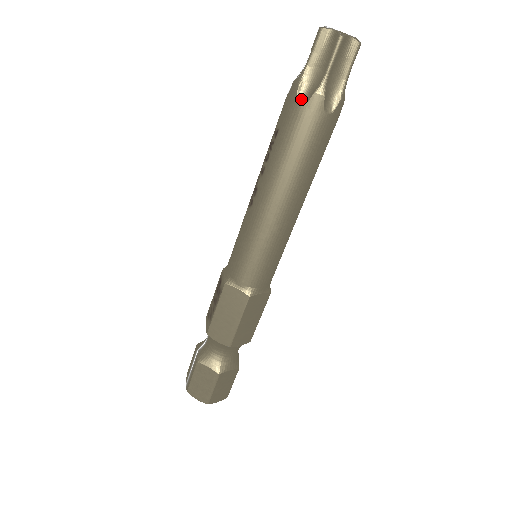
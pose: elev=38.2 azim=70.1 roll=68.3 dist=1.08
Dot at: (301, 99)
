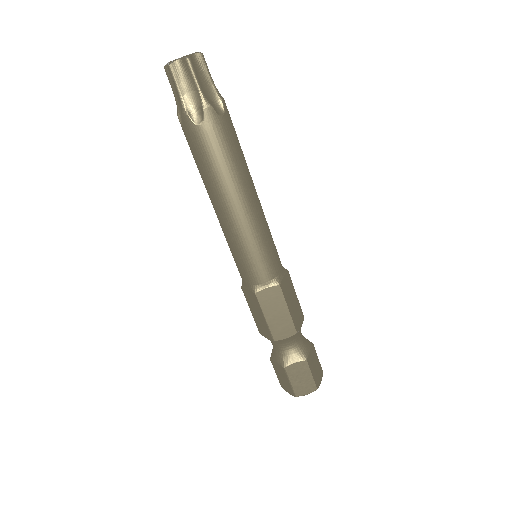
Dot at: (182, 125)
